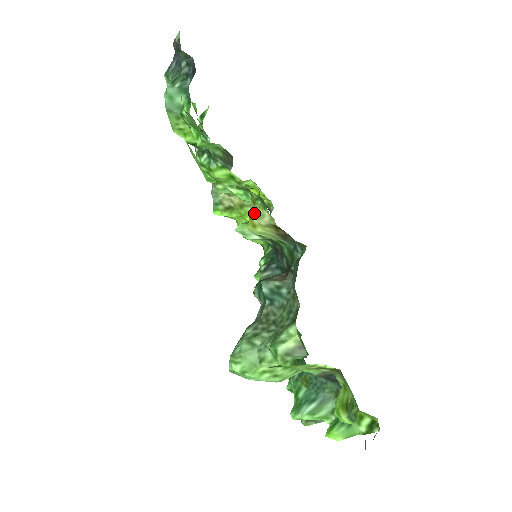
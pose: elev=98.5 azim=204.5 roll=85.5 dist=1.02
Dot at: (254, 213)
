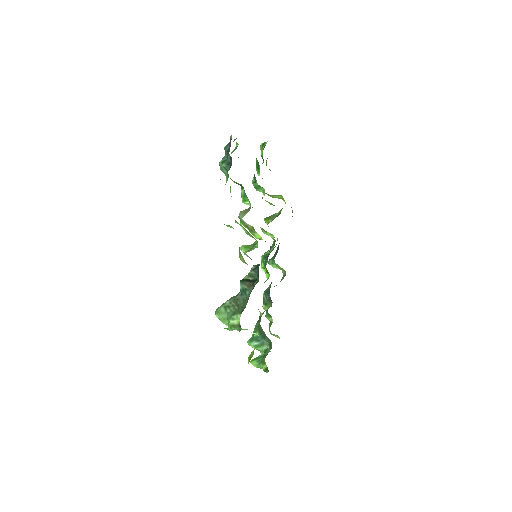
Dot at: (240, 253)
